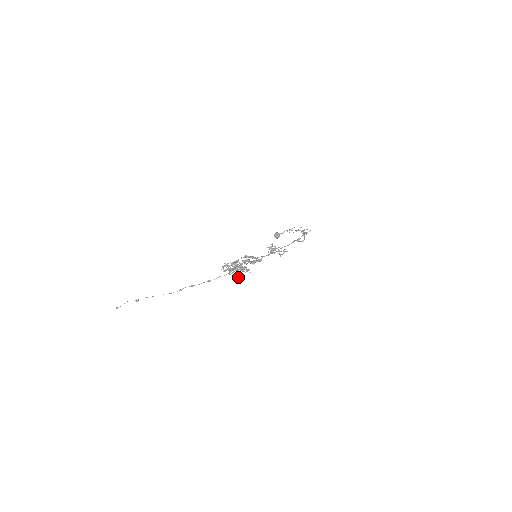
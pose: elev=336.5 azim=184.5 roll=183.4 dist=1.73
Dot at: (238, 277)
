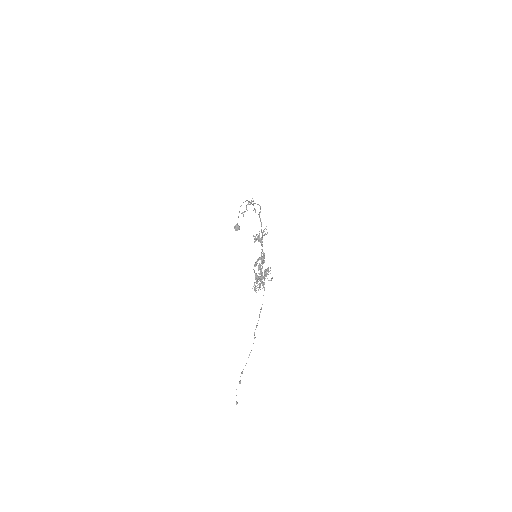
Dot at: occluded
